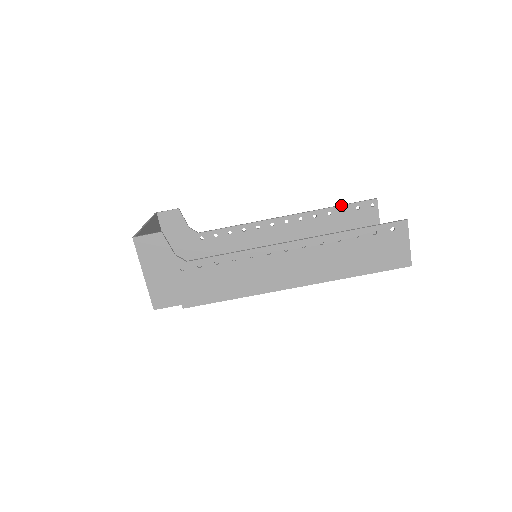
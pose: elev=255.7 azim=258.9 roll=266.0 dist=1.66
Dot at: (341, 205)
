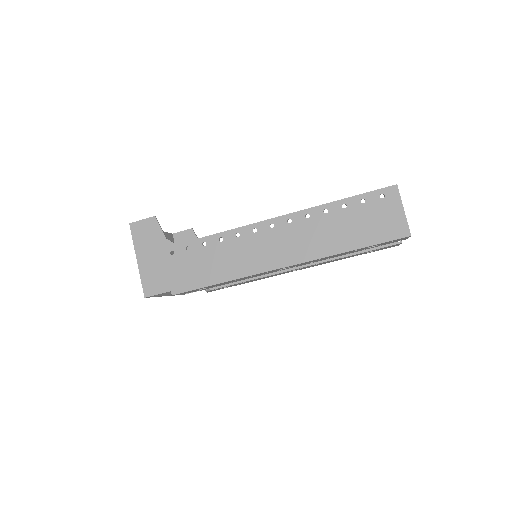
Dot at: occluded
